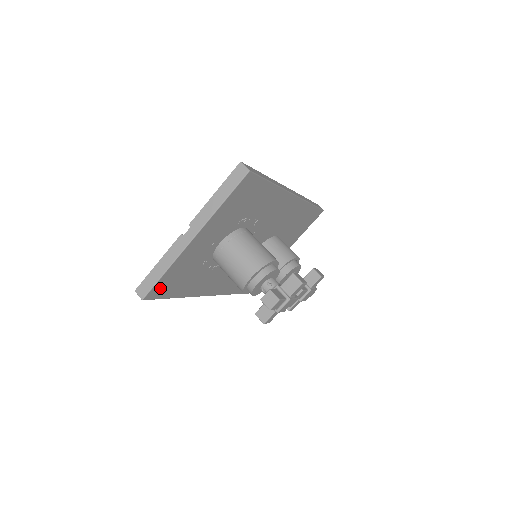
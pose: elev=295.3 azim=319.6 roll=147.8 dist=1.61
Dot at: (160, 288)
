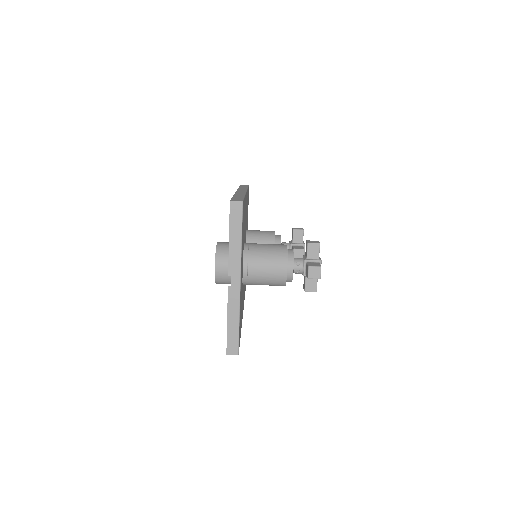
Dot at: (239, 336)
